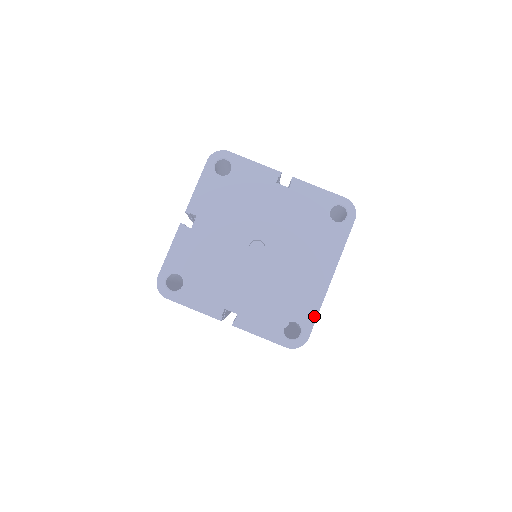
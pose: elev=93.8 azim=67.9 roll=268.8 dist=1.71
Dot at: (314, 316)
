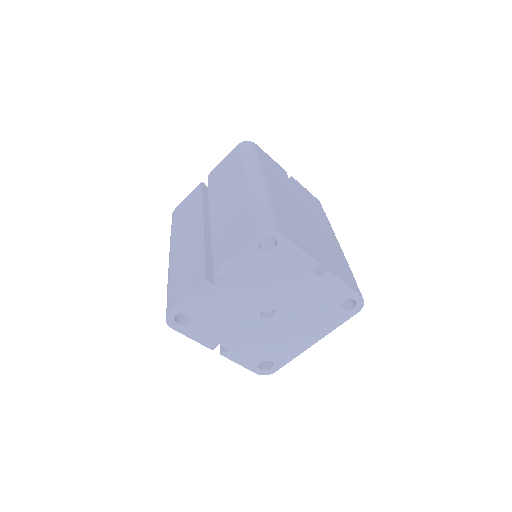
Dot at: (287, 361)
